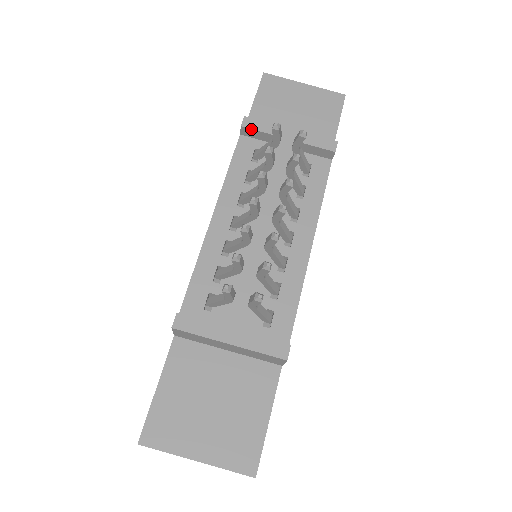
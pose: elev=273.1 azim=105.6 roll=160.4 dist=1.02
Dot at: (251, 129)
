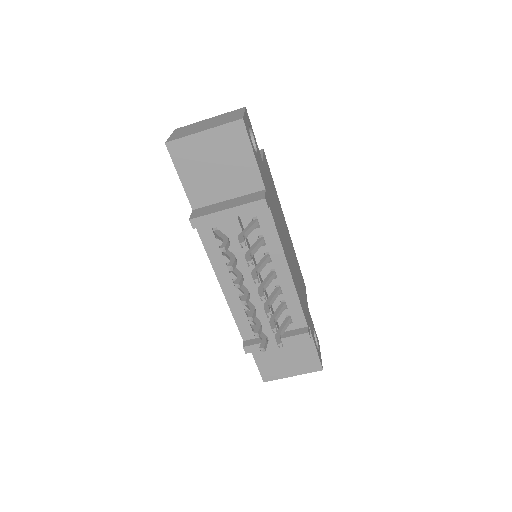
Dot at: (201, 226)
